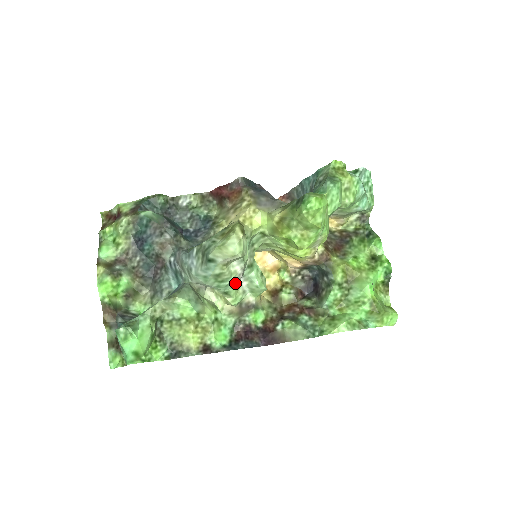
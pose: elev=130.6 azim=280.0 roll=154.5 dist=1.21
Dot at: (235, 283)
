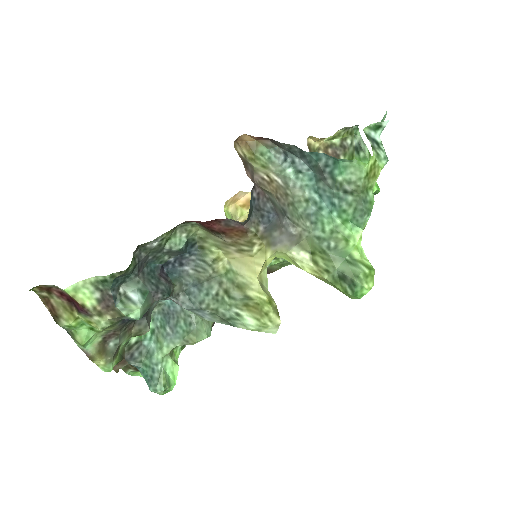
Dot at: occluded
